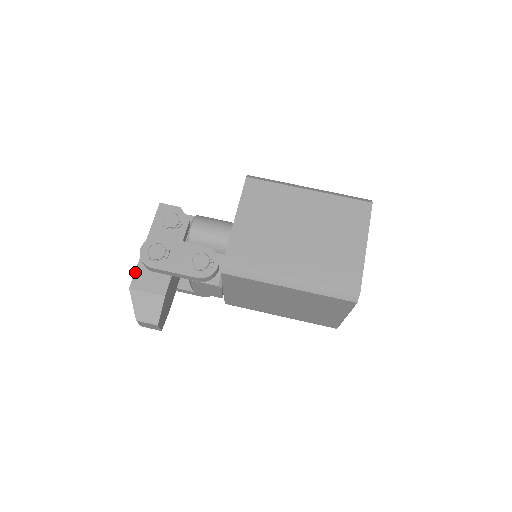
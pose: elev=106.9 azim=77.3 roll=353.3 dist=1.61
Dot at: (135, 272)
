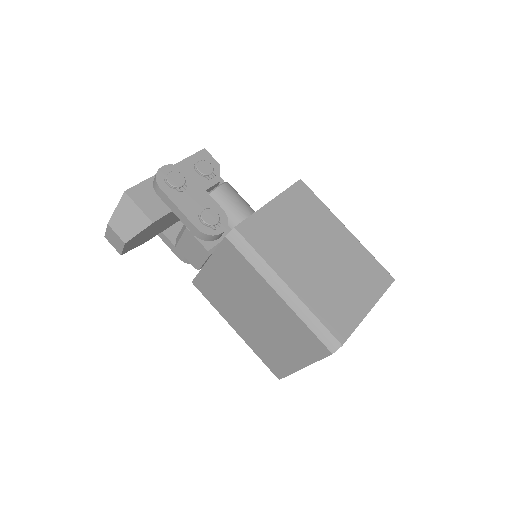
Dot at: (140, 183)
